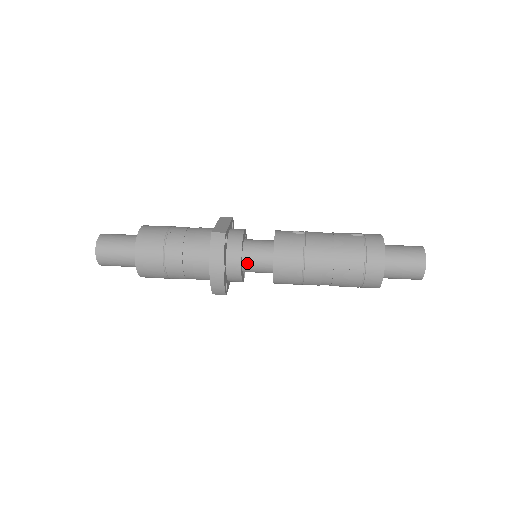
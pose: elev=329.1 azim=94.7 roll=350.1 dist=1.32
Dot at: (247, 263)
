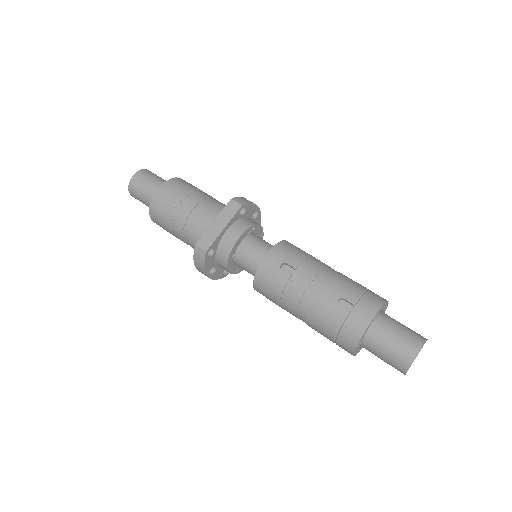
Dot at: (240, 266)
